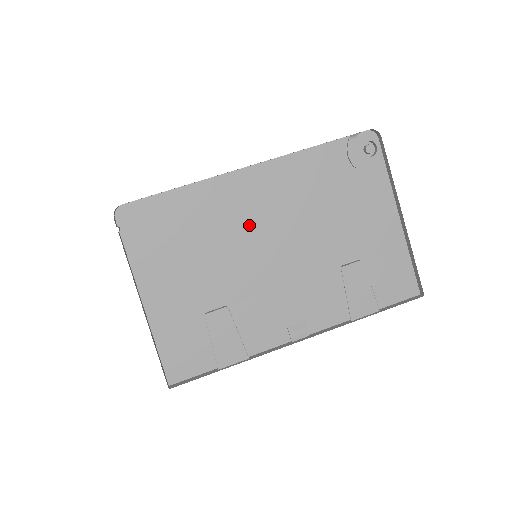
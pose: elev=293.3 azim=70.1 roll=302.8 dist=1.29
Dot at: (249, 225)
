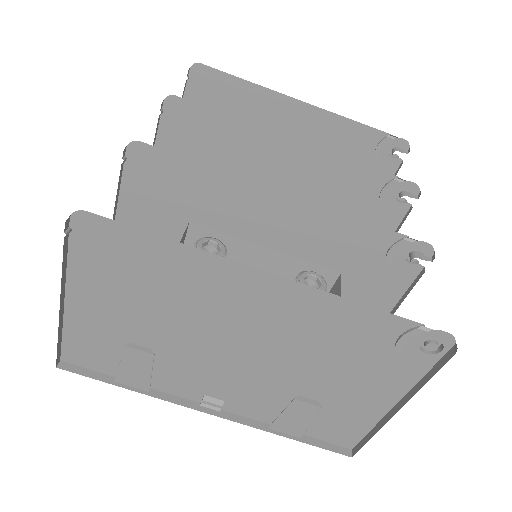
Dot at: (229, 316)
